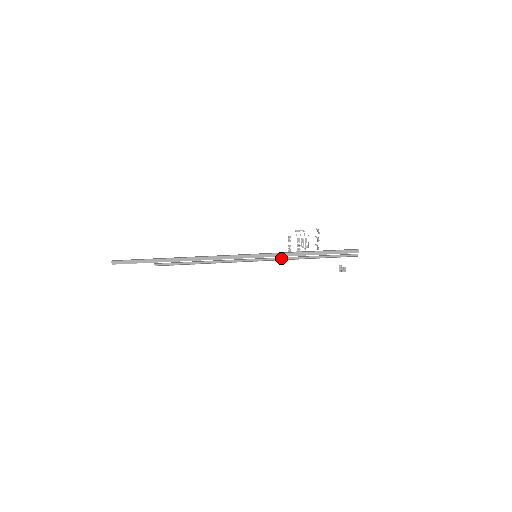
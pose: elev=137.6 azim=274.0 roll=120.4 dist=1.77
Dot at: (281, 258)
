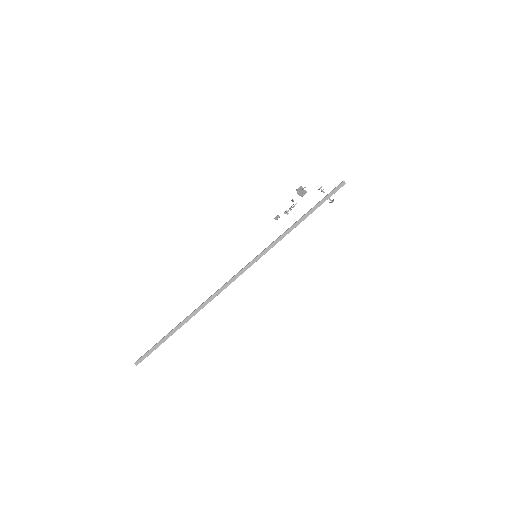
Dot at: occluded
